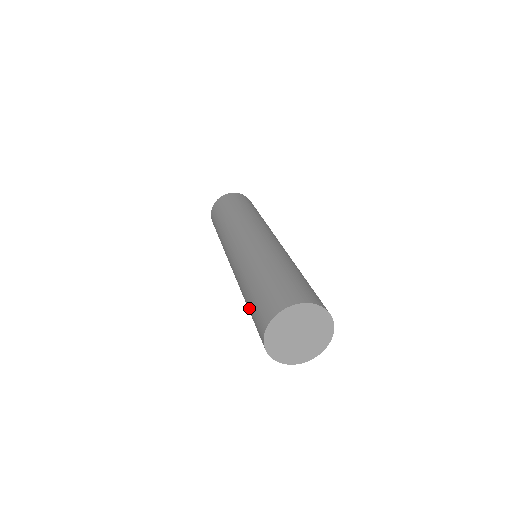
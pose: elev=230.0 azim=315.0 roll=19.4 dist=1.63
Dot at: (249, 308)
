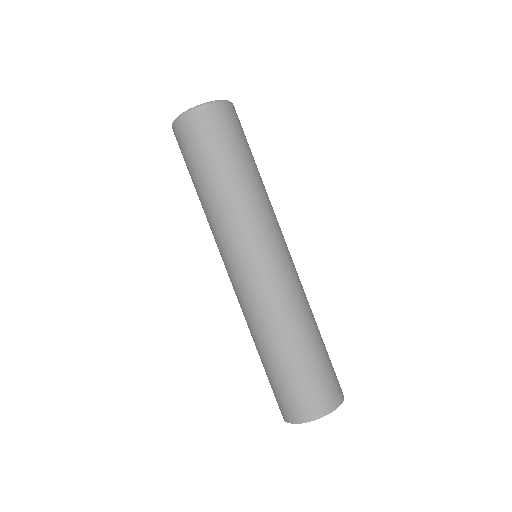
Dot at: (278, 370)
